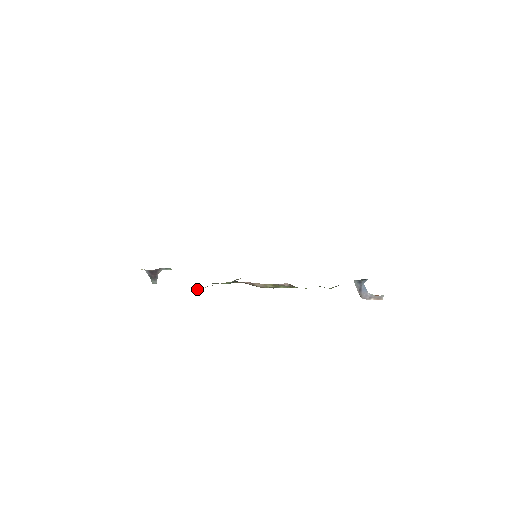
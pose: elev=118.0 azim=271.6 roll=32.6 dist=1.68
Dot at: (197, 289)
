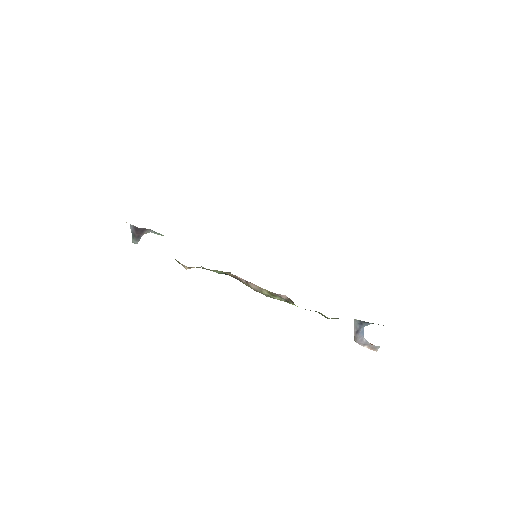
Dot at: occluded
